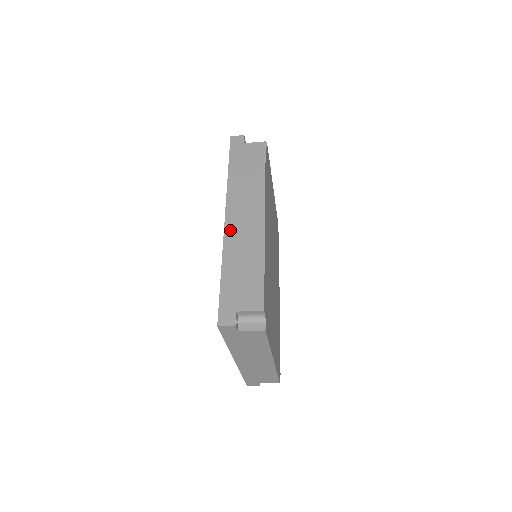
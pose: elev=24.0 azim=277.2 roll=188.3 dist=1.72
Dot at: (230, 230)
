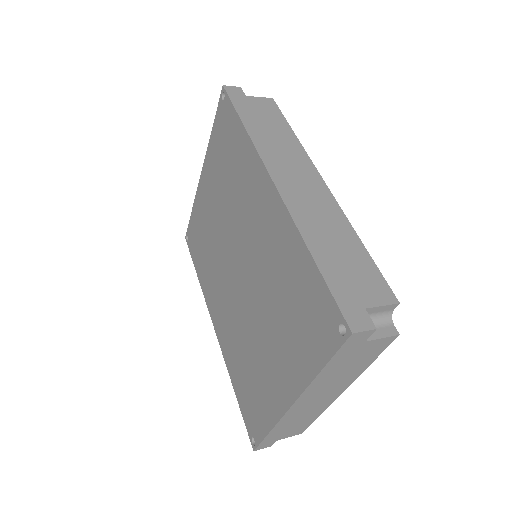
Dot at: (290, 197)
